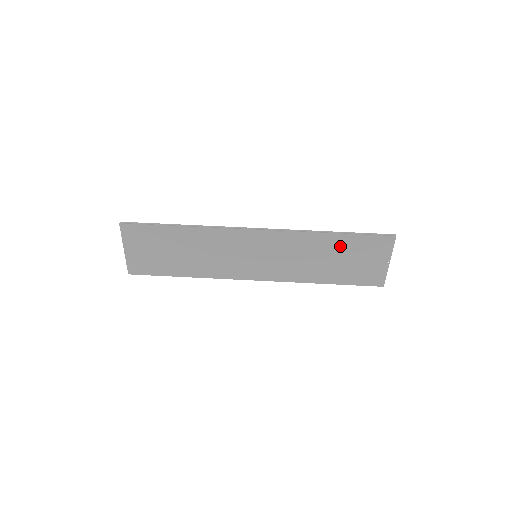
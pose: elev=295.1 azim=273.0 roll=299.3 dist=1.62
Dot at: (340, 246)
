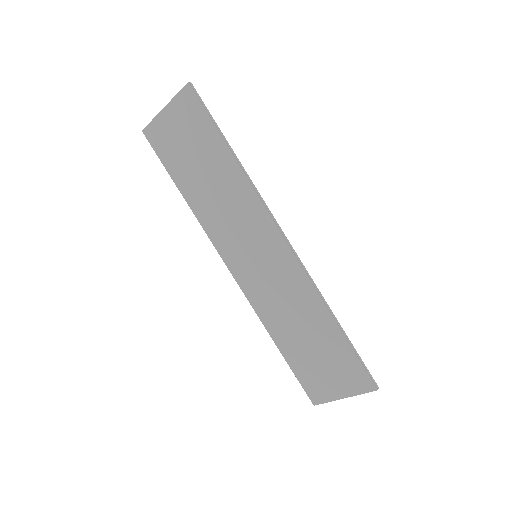
Dot at: (327, 338)
